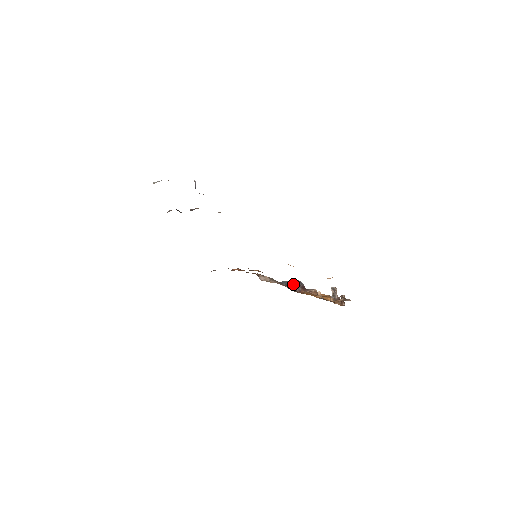
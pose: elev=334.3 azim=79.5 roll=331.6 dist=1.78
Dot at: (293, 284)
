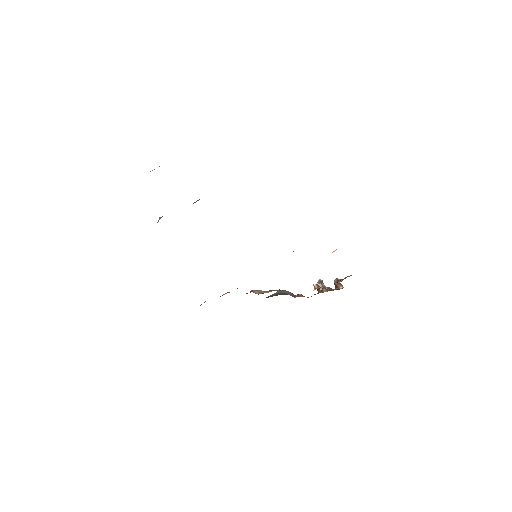
Dot at: (282, 293)
